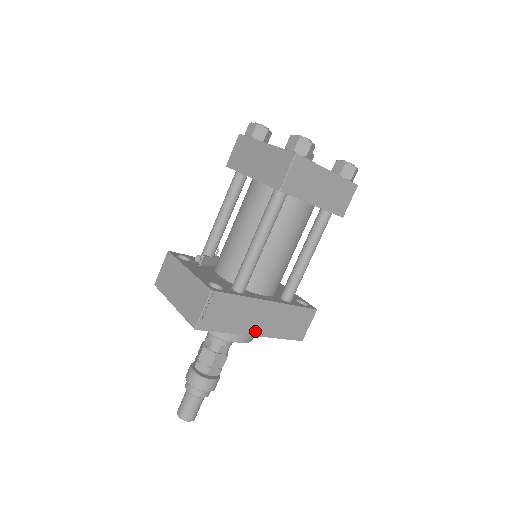
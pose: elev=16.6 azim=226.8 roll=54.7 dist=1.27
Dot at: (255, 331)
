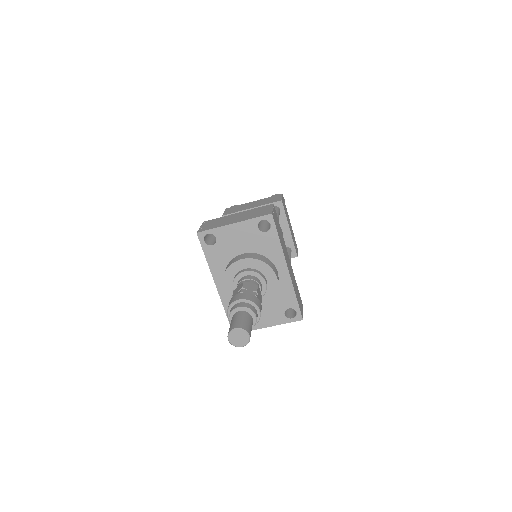
Dot at: (288, 266)
